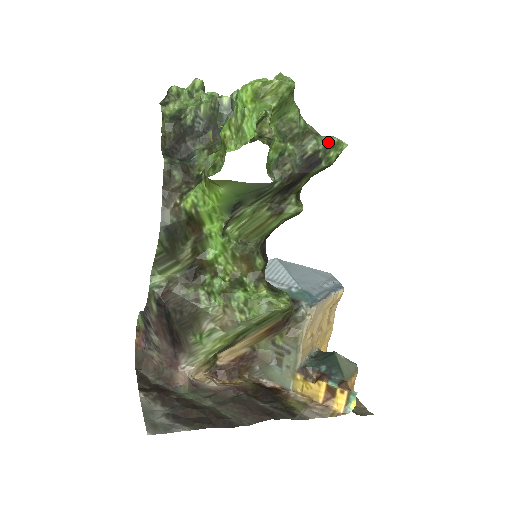
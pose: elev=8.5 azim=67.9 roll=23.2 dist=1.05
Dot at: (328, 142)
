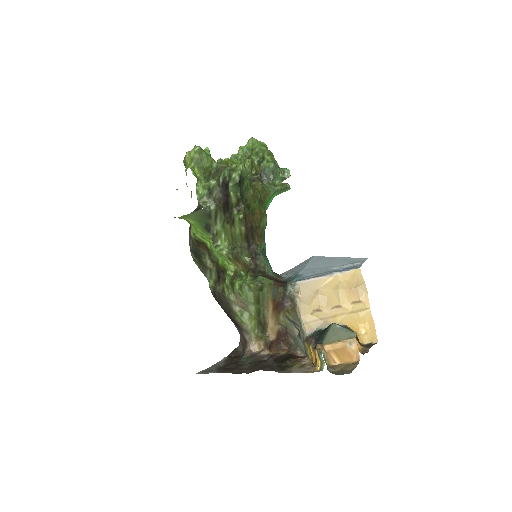
Dot at: (230, 169)
